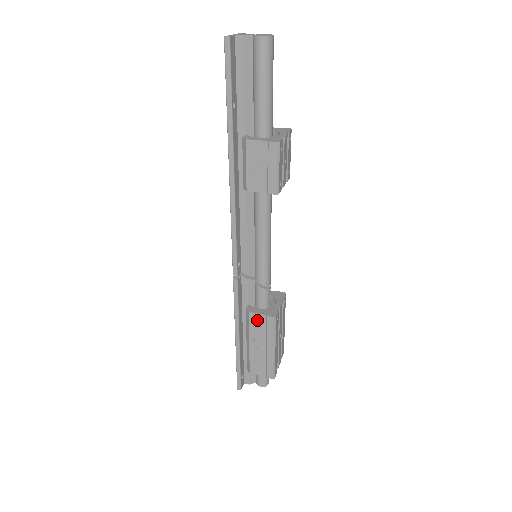
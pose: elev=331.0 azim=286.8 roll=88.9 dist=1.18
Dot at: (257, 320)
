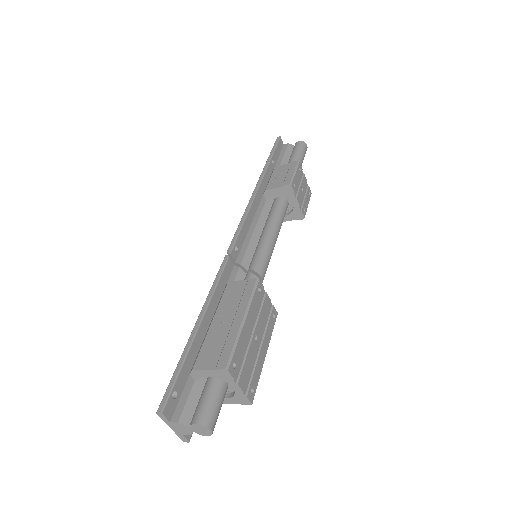
Dot at: (234, 288)
